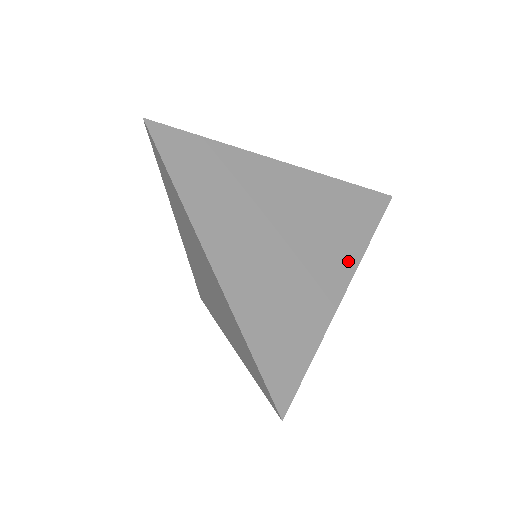
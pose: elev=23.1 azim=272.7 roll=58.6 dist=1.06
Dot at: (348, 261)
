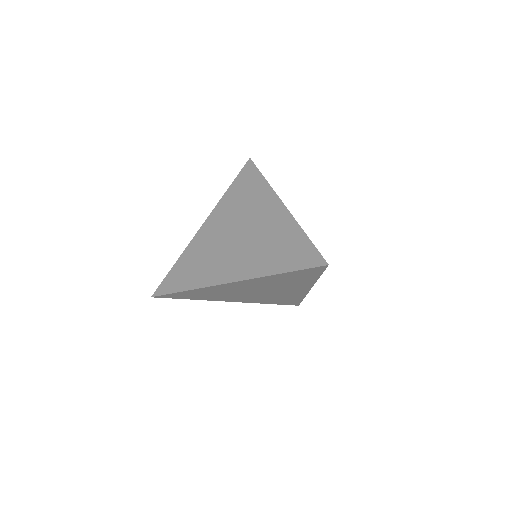
Dot at: occluded
